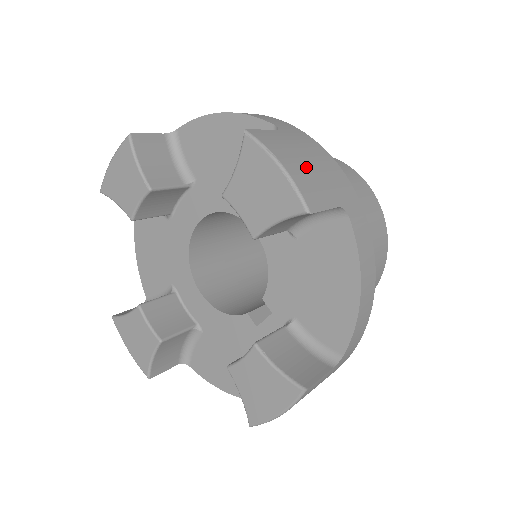
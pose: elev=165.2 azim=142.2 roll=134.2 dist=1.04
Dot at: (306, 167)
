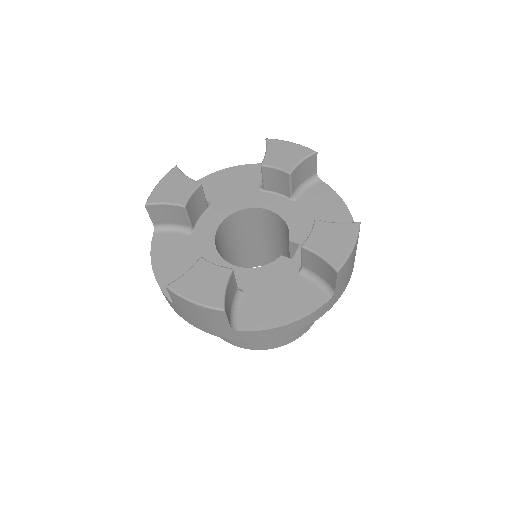
Dot at: occluded
